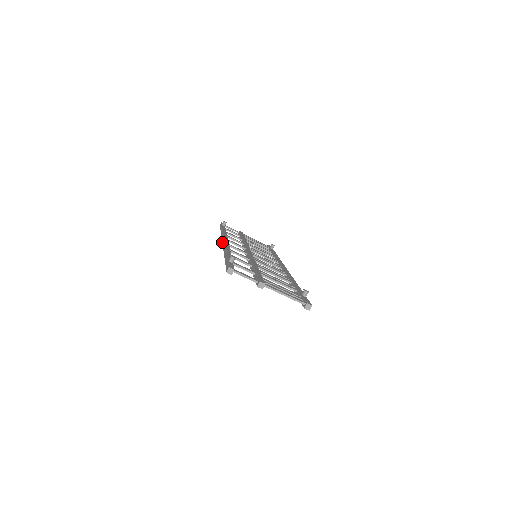
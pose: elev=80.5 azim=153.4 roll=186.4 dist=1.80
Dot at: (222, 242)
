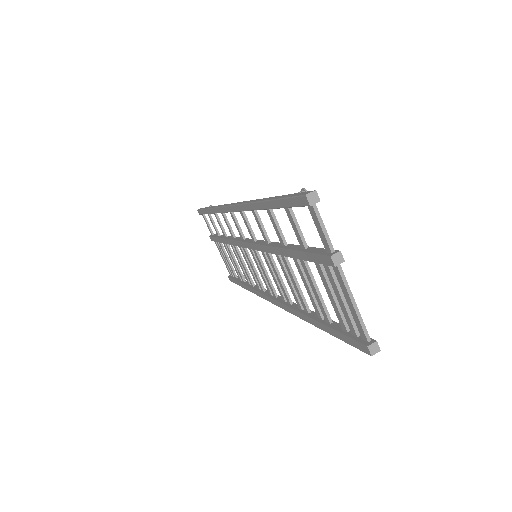
Dot at: (231, 204)
